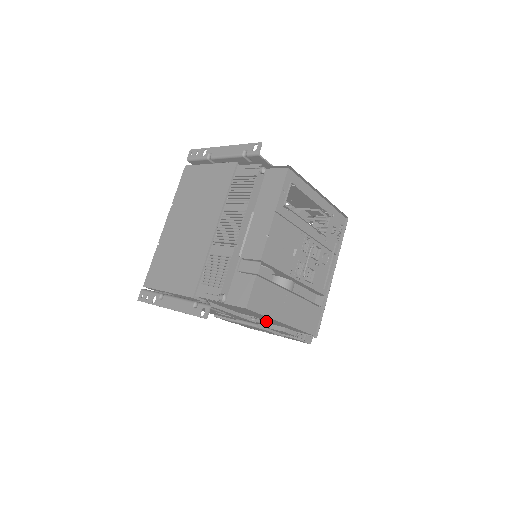
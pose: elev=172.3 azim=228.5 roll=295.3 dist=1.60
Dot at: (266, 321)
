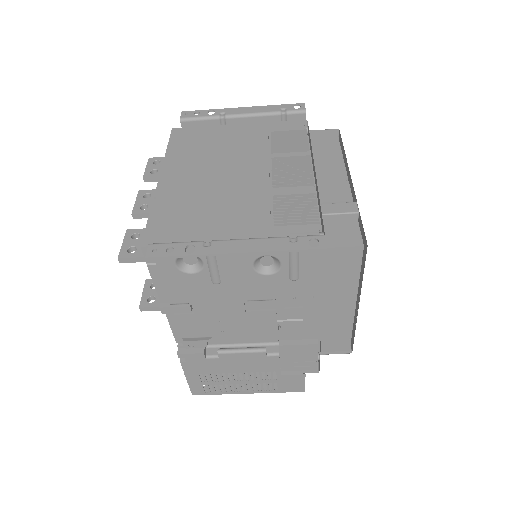
Dot at: (302, 324)
